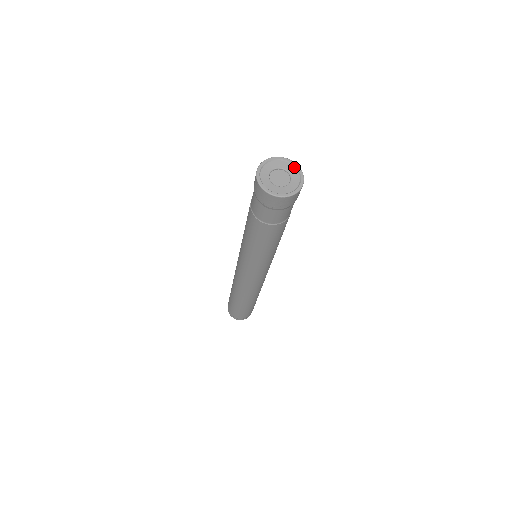
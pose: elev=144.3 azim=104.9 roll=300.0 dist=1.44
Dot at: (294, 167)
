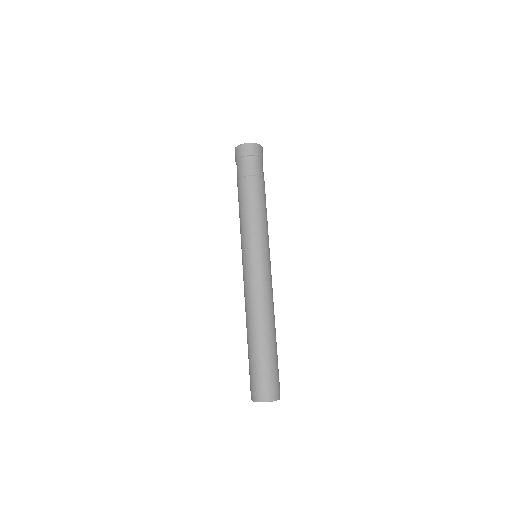
Dot at: occluded
